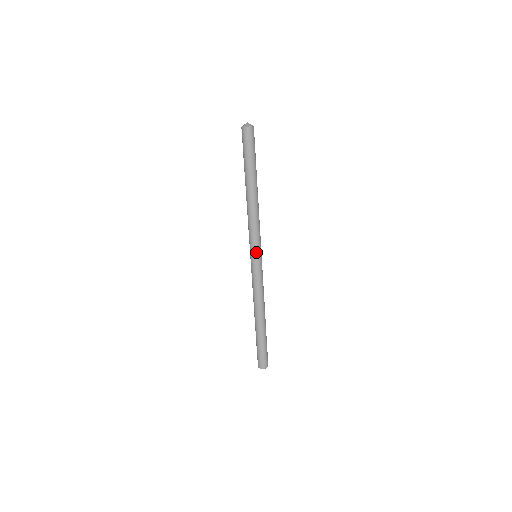
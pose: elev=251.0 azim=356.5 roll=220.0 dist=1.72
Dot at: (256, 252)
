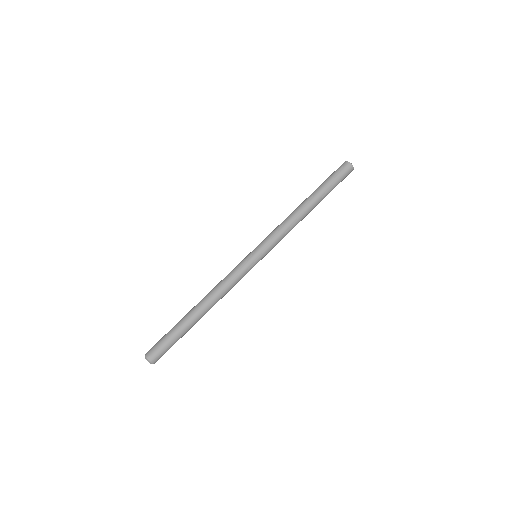
Dot at: (261, 250)
